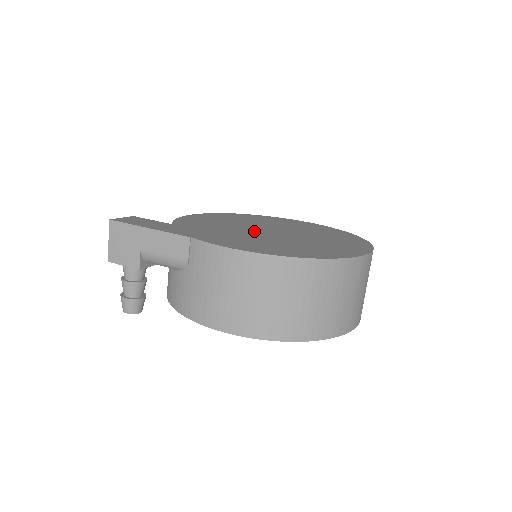
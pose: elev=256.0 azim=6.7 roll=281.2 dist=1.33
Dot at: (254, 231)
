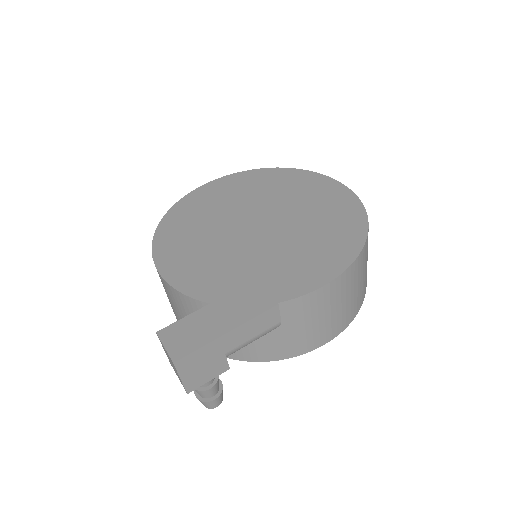
Dot at: (255, 240)
